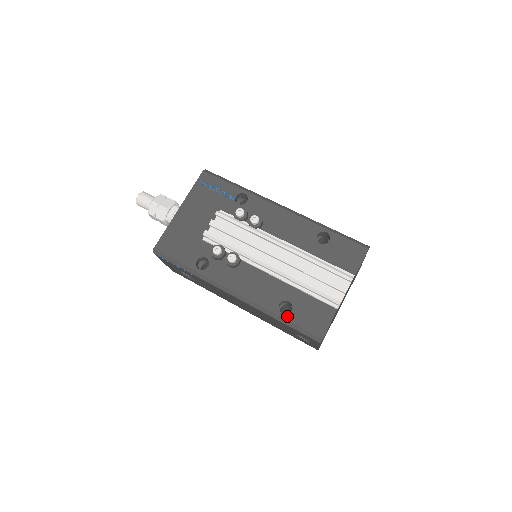
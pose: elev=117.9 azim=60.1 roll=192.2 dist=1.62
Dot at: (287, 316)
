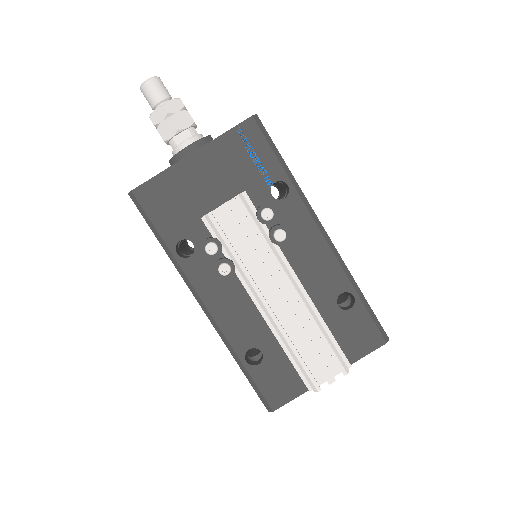
Dot at: (250, 367)
